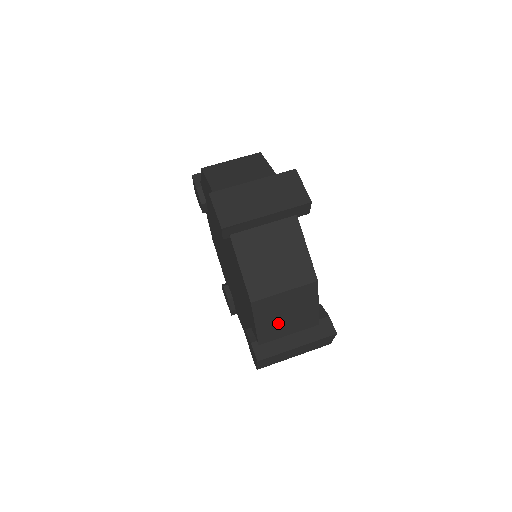
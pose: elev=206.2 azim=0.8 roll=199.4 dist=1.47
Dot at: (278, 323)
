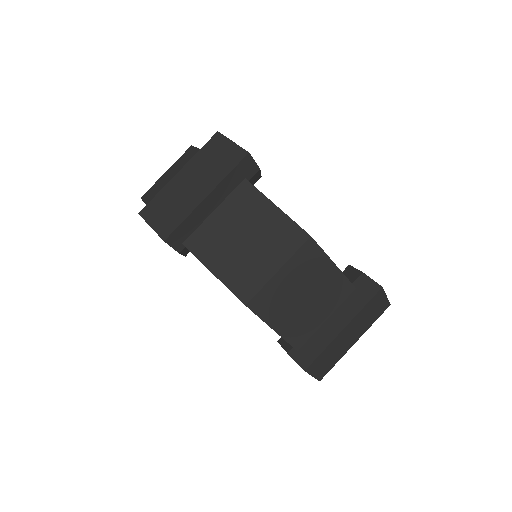
Dot at: (301, 313)
